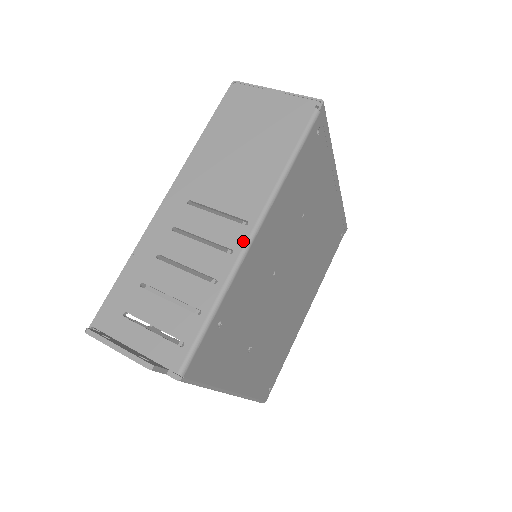
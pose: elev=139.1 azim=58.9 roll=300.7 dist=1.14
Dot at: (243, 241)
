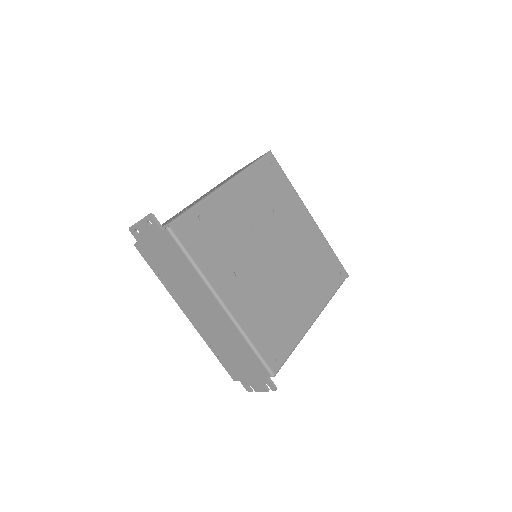
Dot at: (217, 188)
